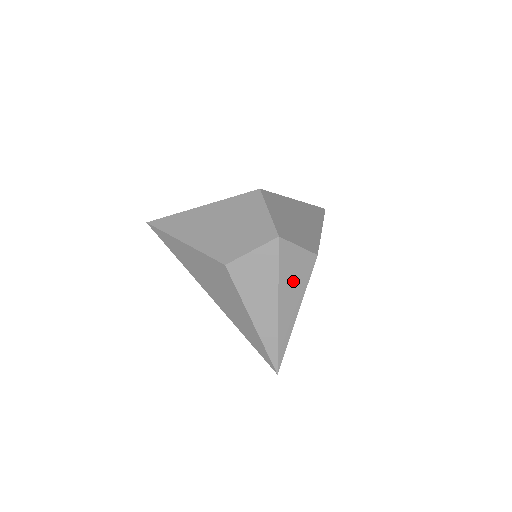
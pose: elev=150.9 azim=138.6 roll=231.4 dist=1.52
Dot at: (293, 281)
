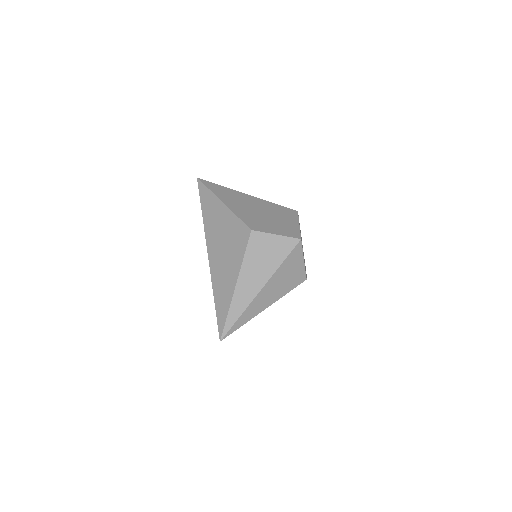
Dot at: (283, 280)
